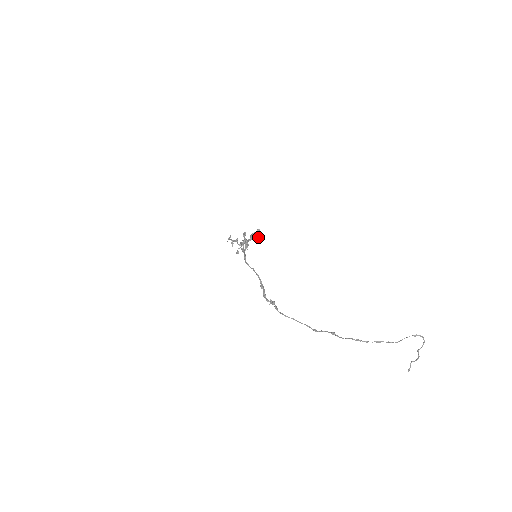
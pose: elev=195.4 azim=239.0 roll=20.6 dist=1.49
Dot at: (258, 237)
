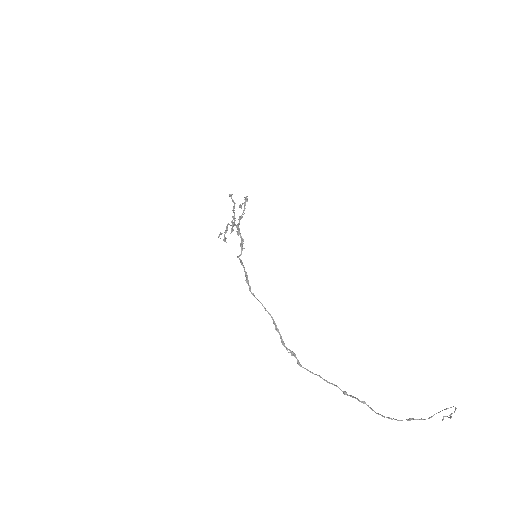
Dot at: occluded
